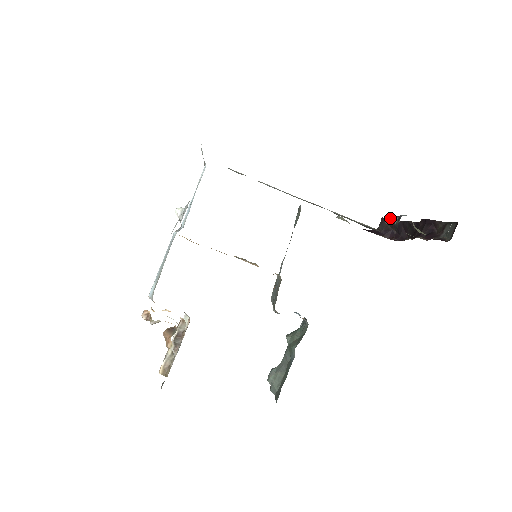
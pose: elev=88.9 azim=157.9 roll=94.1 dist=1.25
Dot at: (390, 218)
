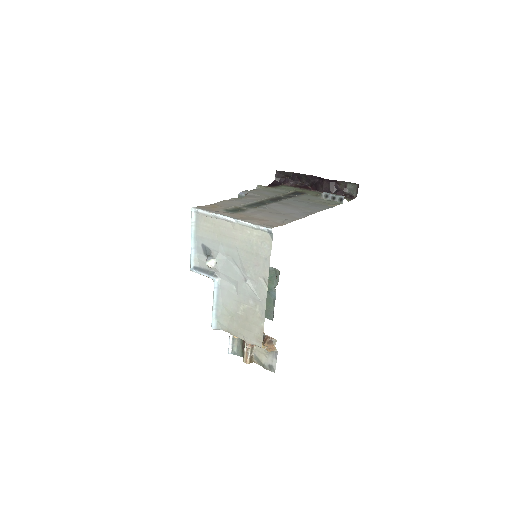
Dot at: (327, 195)
